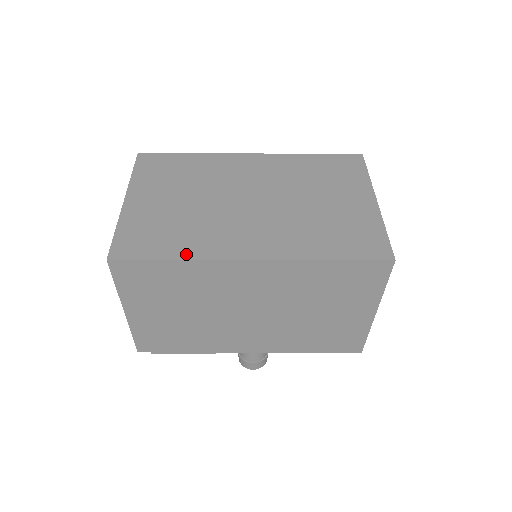
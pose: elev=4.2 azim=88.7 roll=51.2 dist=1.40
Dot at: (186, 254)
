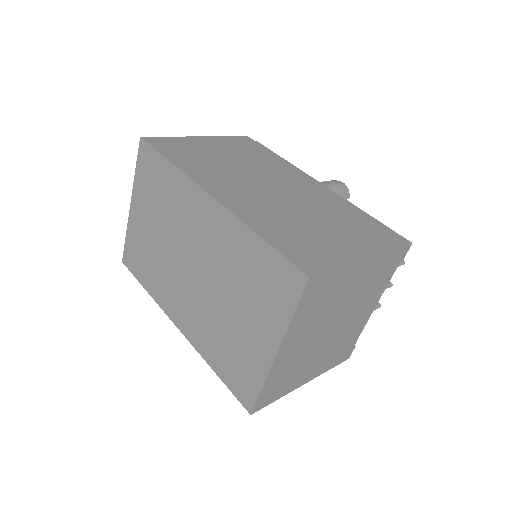
Dot at: (151, 291)
